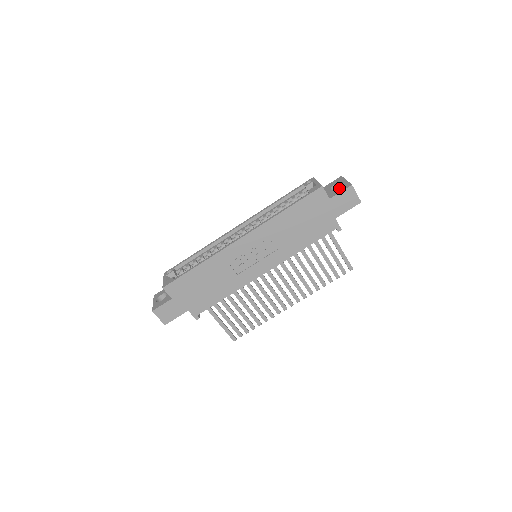
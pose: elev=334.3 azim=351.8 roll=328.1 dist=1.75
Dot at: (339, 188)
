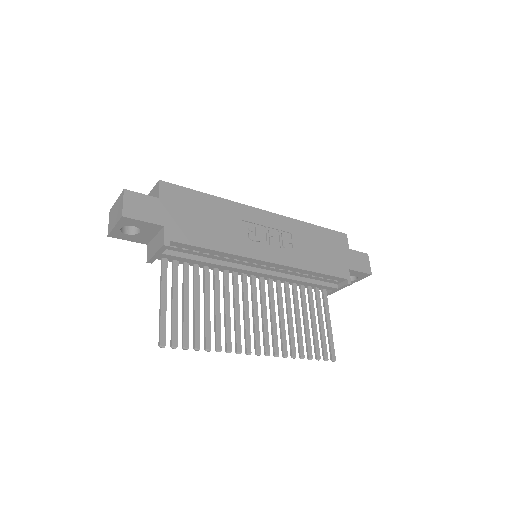
Dot at: occluded
